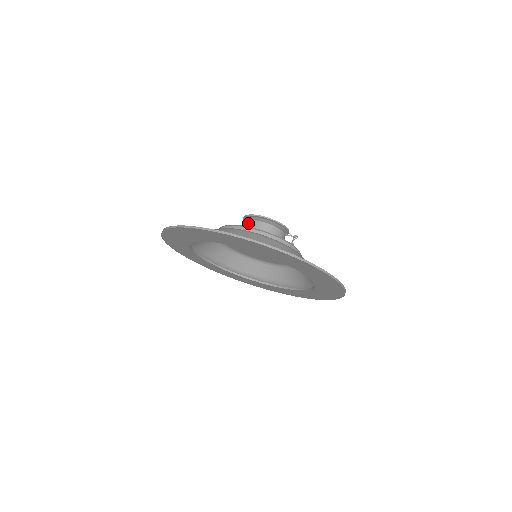
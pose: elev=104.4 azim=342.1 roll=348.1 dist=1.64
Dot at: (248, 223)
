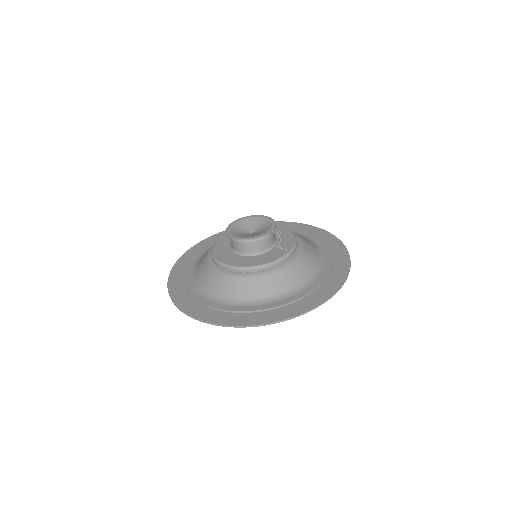
Dot at: occluded
